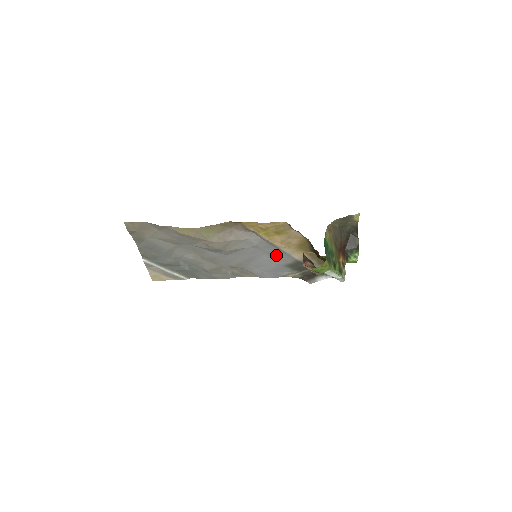
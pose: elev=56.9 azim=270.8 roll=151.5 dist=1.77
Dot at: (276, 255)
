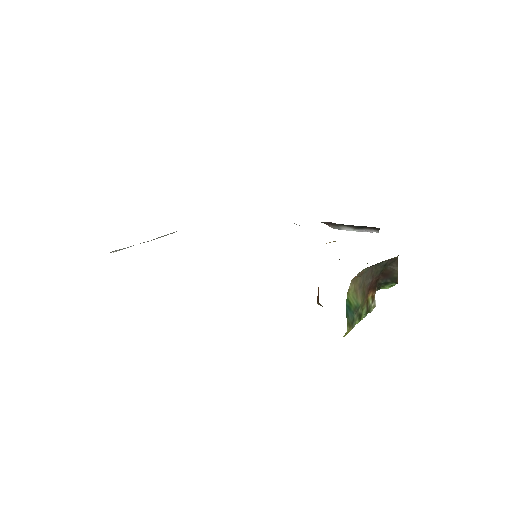
Dot at: occluded
